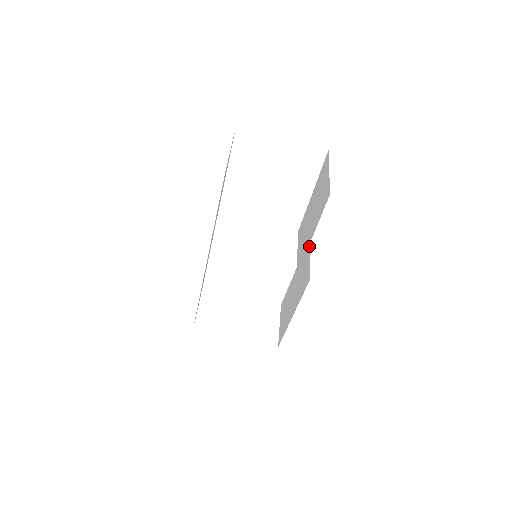
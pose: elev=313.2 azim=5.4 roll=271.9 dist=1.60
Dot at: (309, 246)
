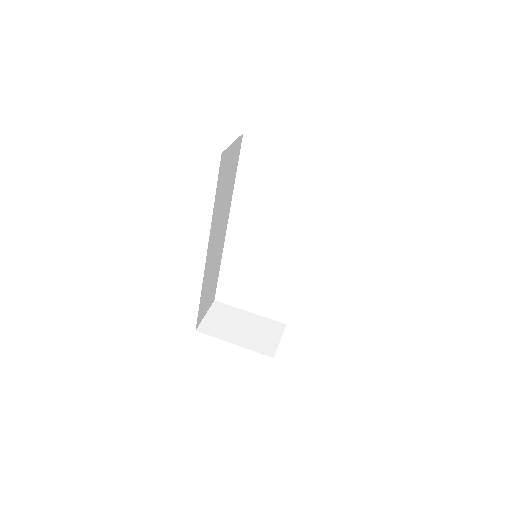
Dot at: occluded
